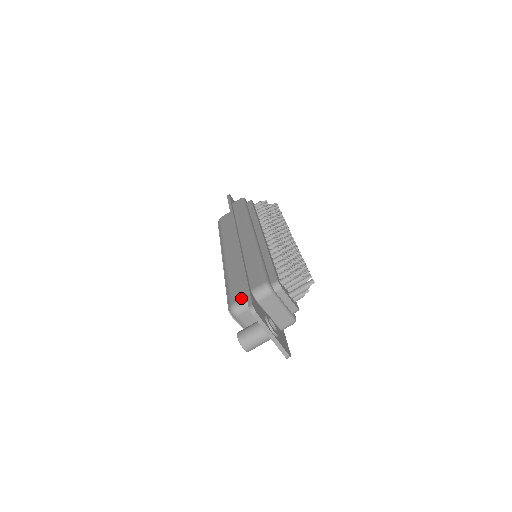
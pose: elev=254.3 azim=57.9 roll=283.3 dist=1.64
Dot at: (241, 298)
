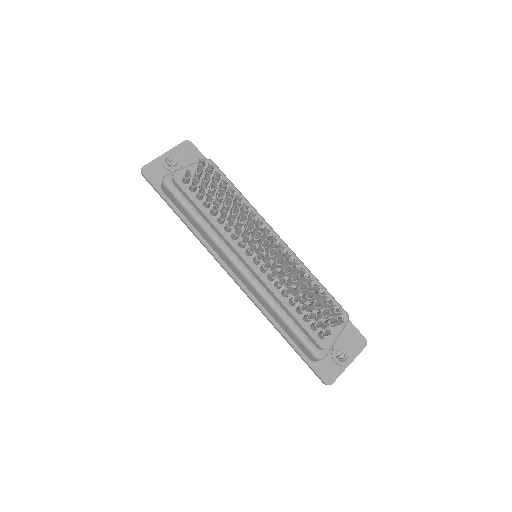
Dot at: occluded
